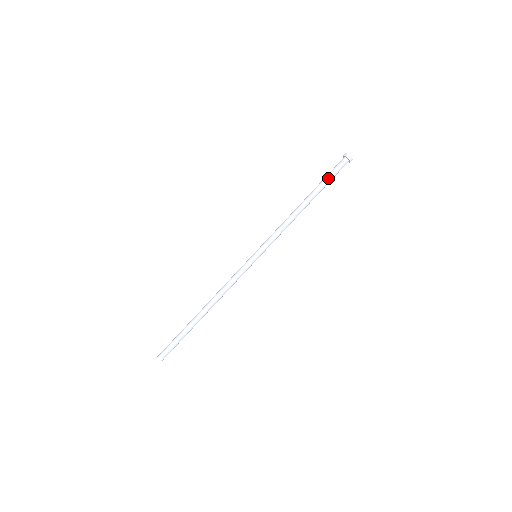
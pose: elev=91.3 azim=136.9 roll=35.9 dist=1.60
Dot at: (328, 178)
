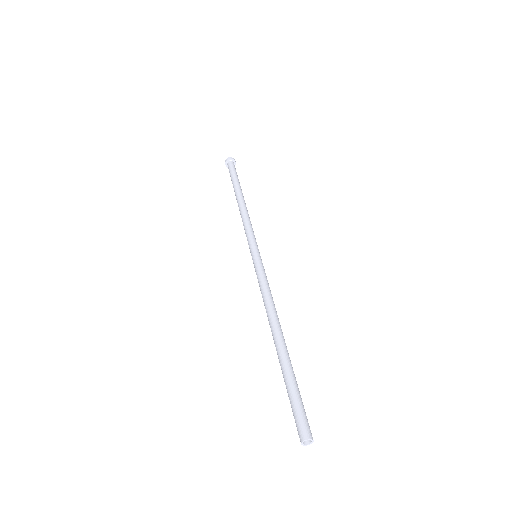
Dot at: (237, 176)
